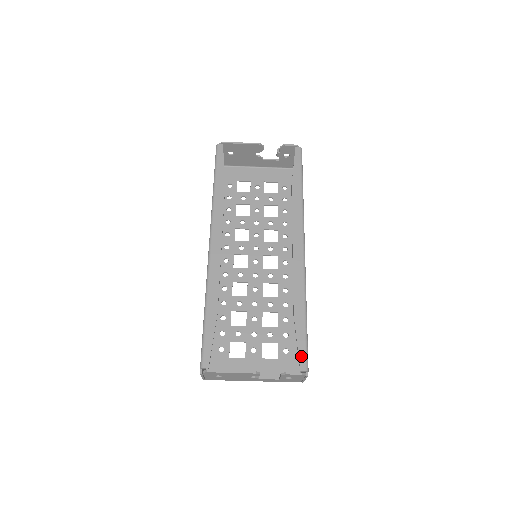
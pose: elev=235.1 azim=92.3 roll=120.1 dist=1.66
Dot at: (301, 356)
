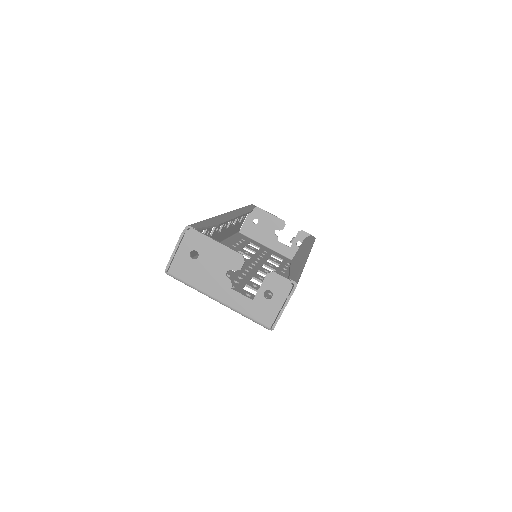
Dot at: (292, 275)
